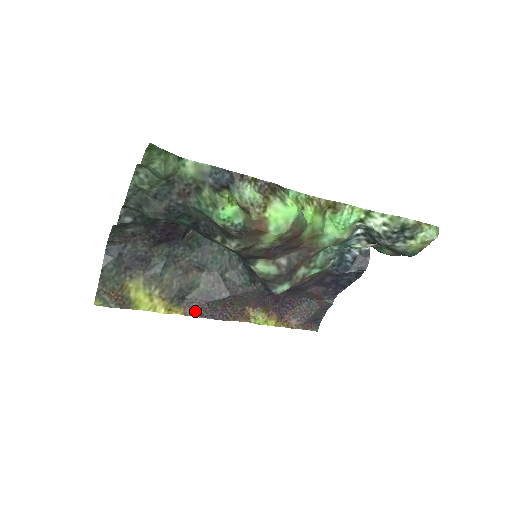
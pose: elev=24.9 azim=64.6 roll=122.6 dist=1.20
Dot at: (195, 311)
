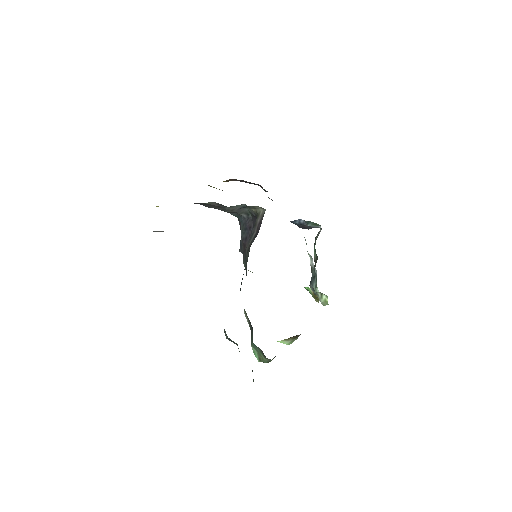
Dot at: occluded
